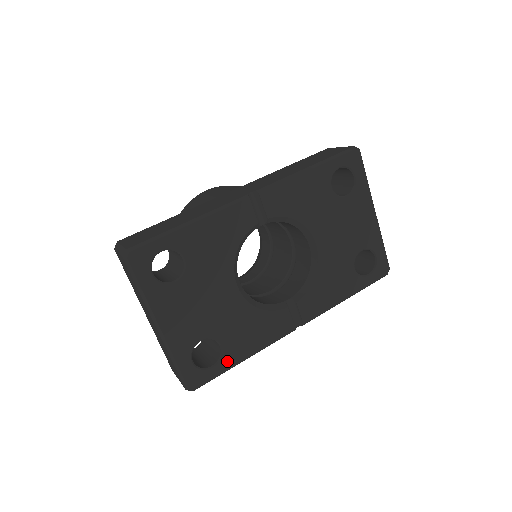
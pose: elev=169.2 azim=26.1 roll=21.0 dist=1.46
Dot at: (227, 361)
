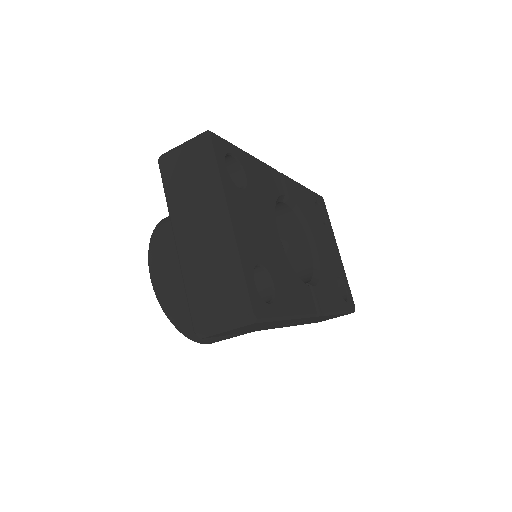
Dot at: (279, 306)
